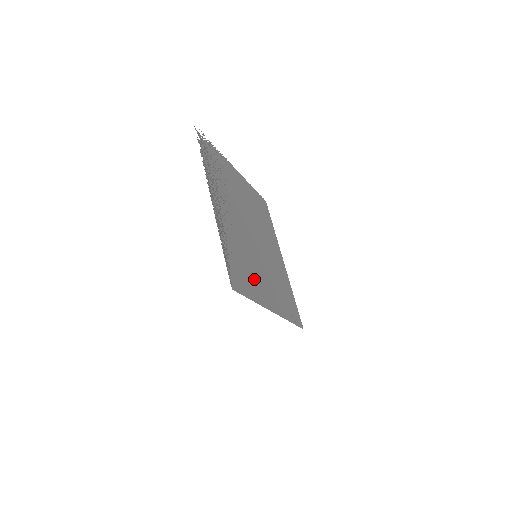
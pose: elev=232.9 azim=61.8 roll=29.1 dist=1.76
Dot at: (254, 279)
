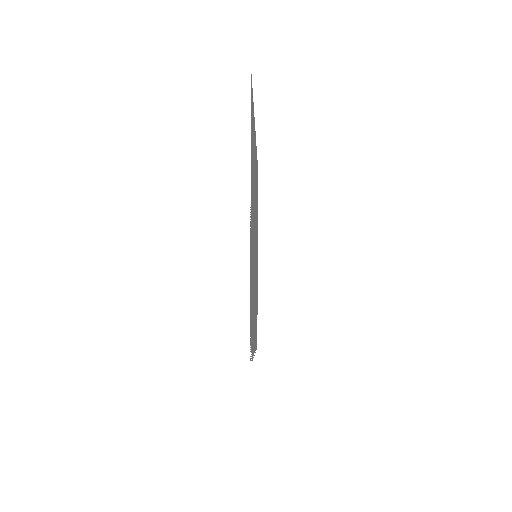
Dot at: occluded
